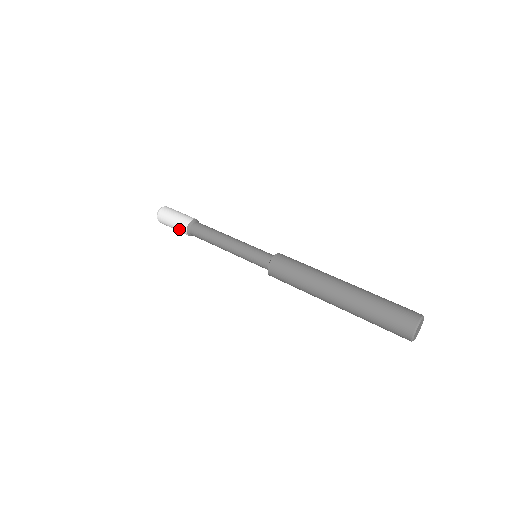
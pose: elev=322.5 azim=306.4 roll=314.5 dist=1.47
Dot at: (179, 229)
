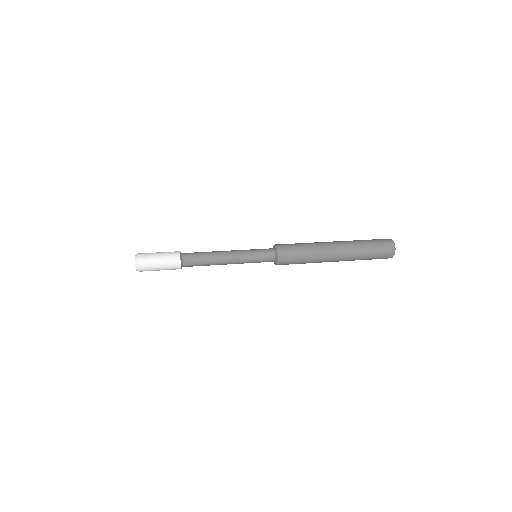
Dot at: (170, 268)
